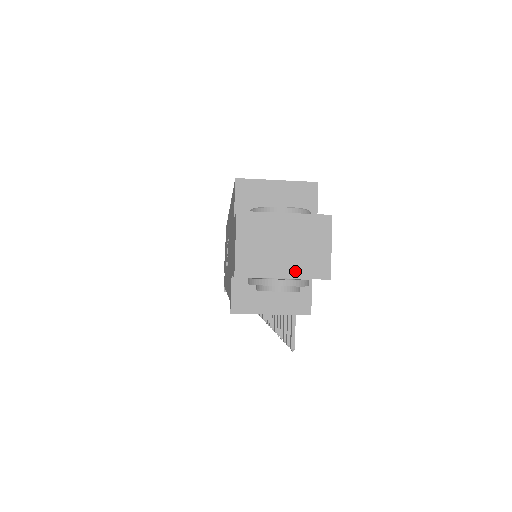
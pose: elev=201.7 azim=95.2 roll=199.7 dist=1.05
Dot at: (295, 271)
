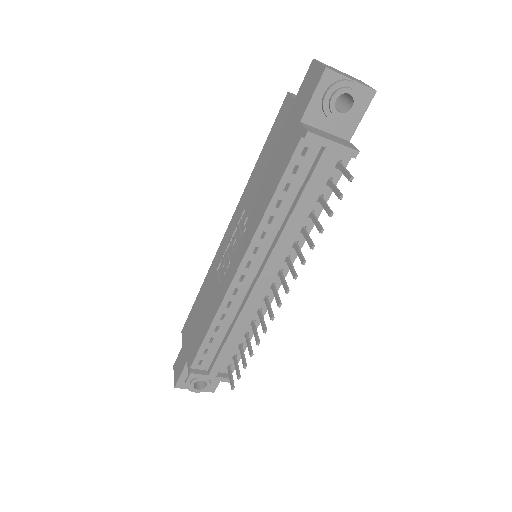
Dot at: (357, 81)
